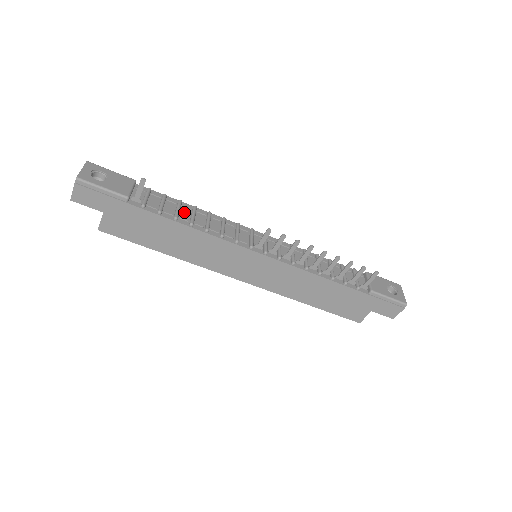
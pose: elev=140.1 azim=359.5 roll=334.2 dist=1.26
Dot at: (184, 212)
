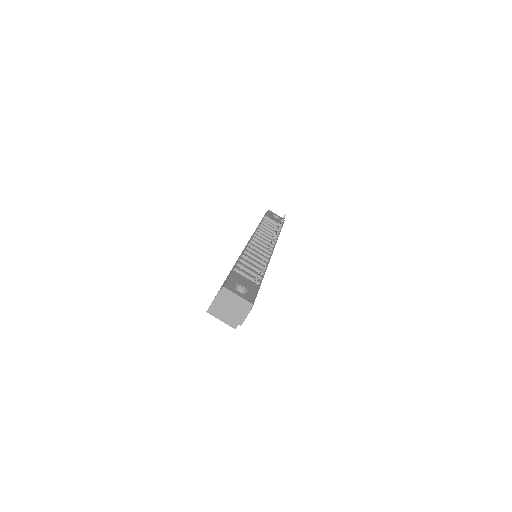
Dot at: occluded
